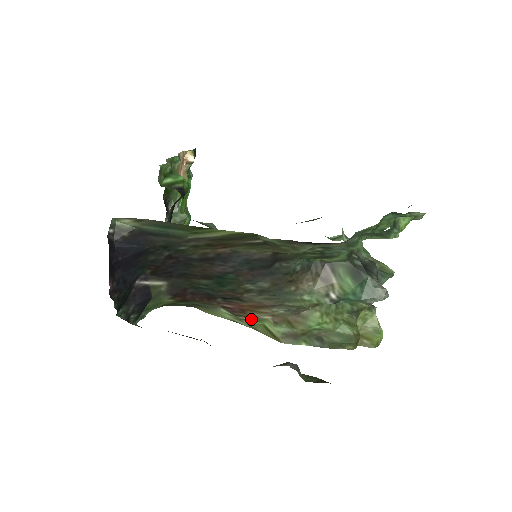
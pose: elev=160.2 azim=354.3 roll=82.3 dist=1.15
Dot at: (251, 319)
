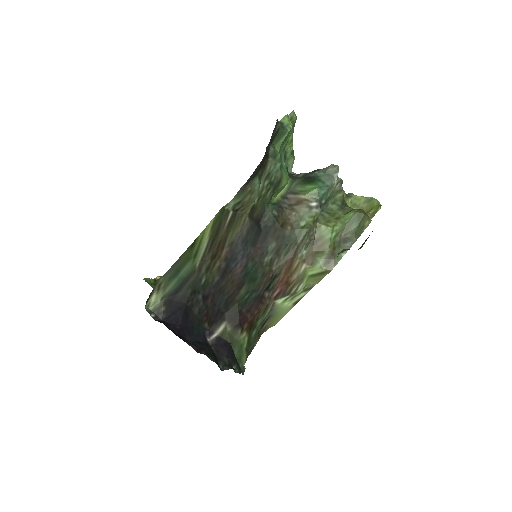
Dot at: (298, 283)
